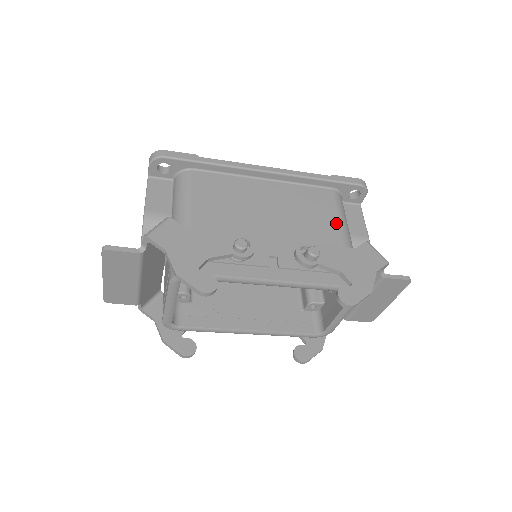
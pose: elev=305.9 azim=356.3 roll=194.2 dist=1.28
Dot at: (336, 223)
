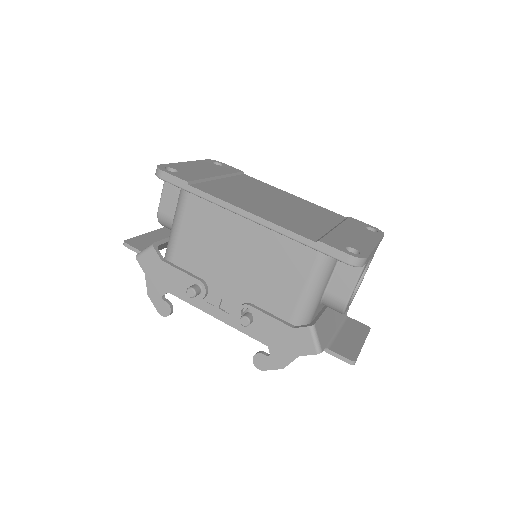
Dot at: (298, 291)
